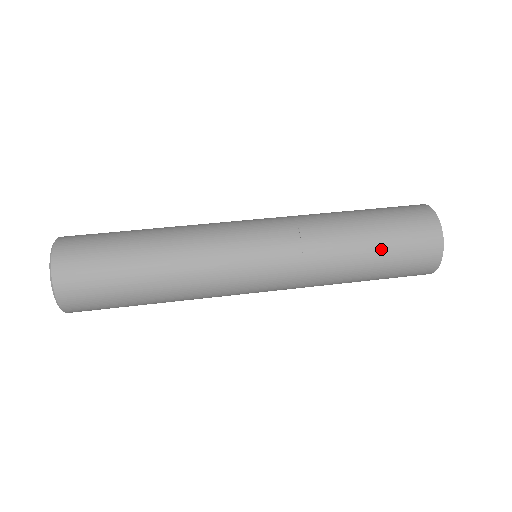
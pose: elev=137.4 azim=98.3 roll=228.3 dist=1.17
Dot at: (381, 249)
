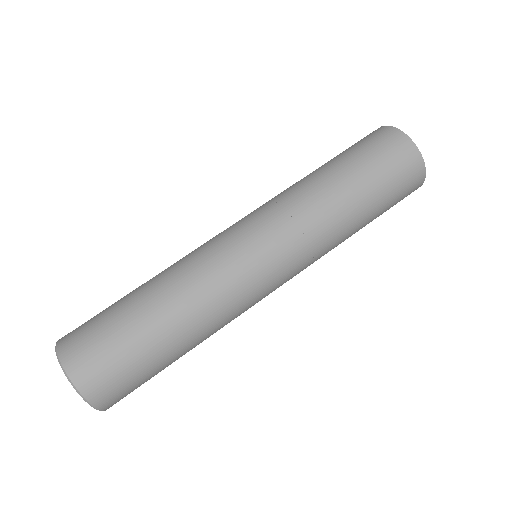
Dot at: (363, 179)
